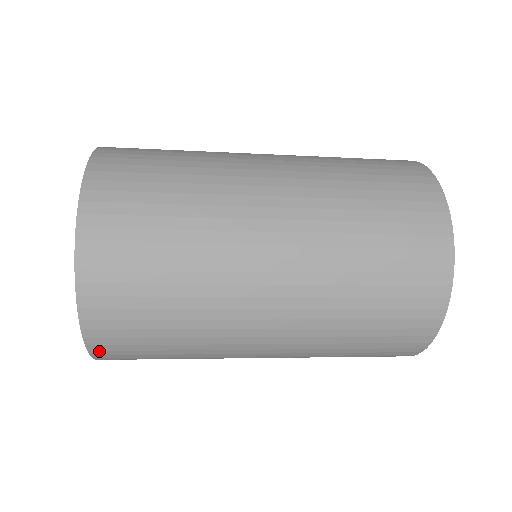
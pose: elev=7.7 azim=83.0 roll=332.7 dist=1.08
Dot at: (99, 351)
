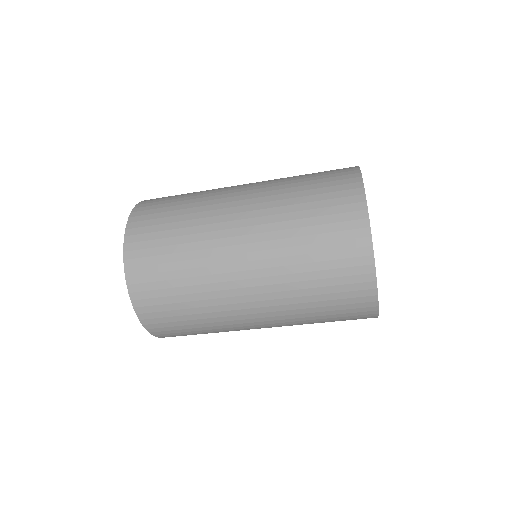
Dot at: (130, 244)
